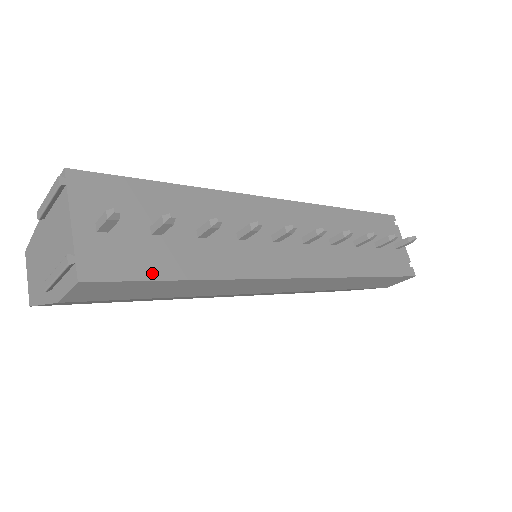
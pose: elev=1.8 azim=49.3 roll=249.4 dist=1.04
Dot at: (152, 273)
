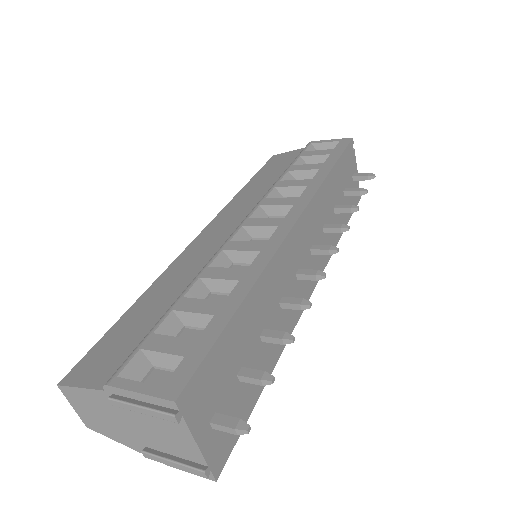
Dot at: (247, 413)
